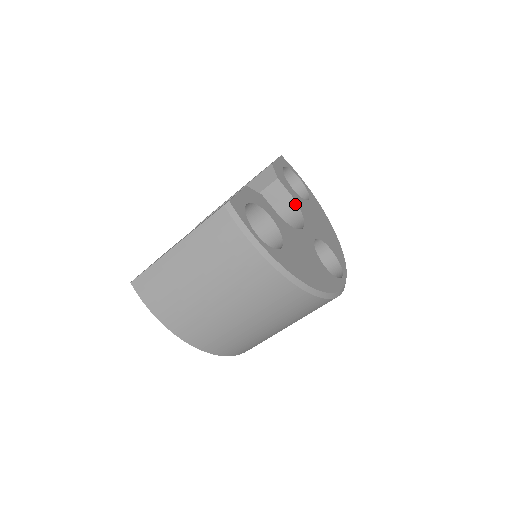
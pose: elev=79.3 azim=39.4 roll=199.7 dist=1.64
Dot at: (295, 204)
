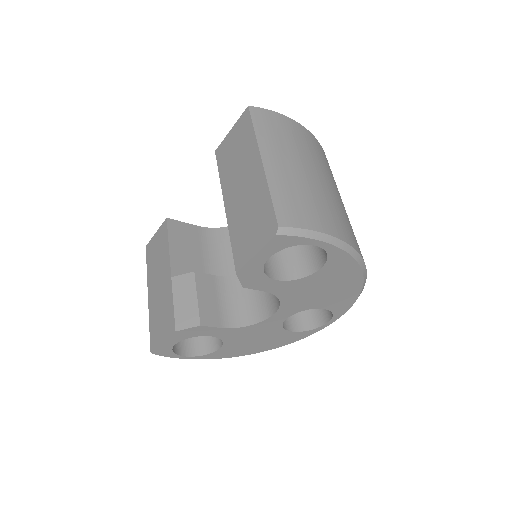
Dot at: (274, 293)
